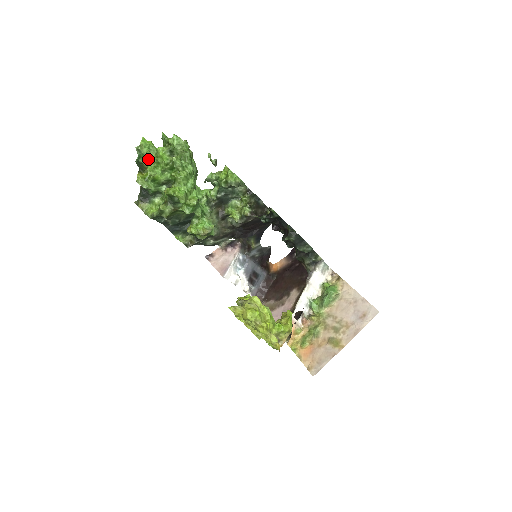
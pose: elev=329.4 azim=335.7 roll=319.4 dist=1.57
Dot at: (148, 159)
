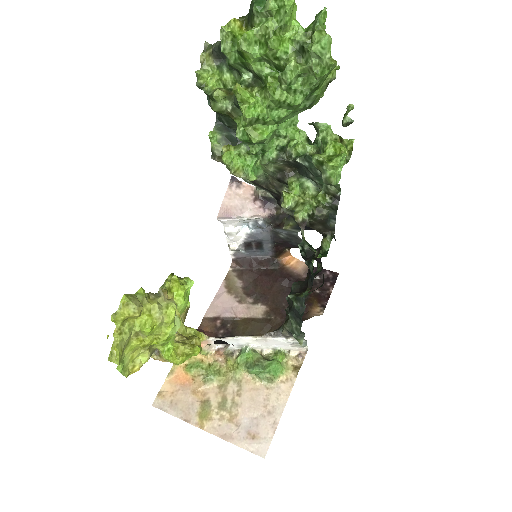
Dot at: (265, 19)
